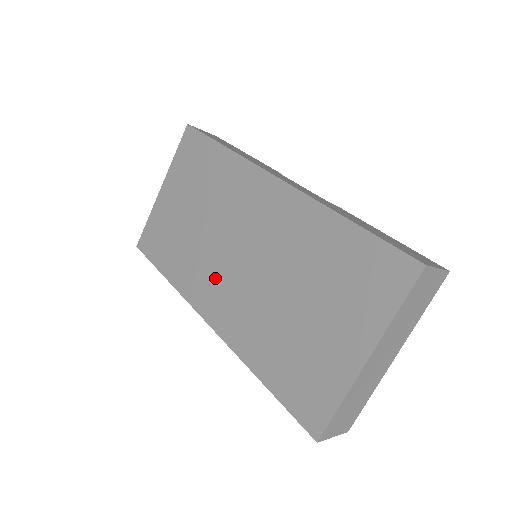
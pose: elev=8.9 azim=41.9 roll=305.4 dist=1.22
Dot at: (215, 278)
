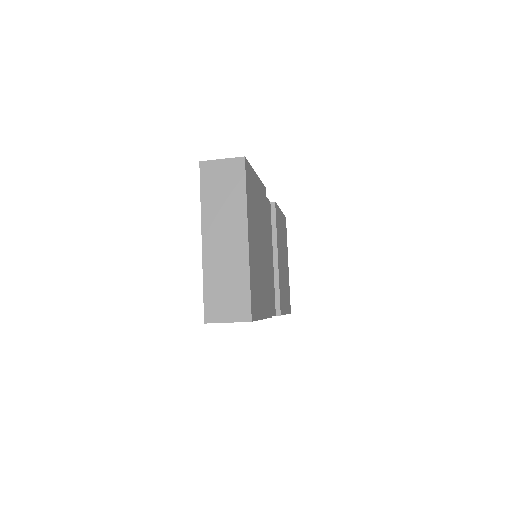
Dot at: occluded
